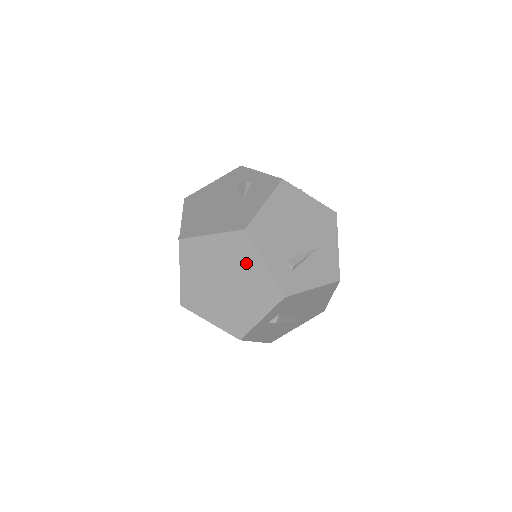
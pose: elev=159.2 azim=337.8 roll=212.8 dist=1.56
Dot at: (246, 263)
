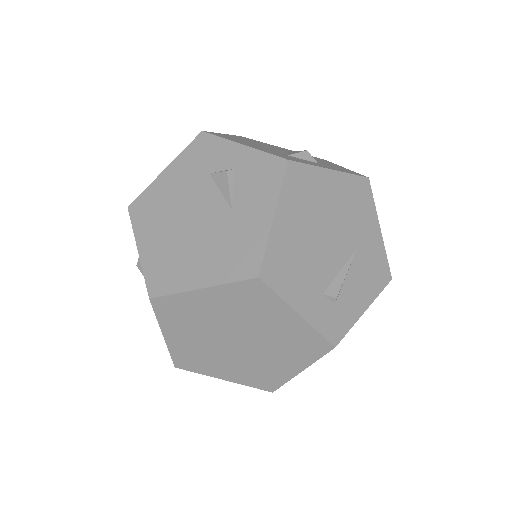
Dot at: (267, 317)
